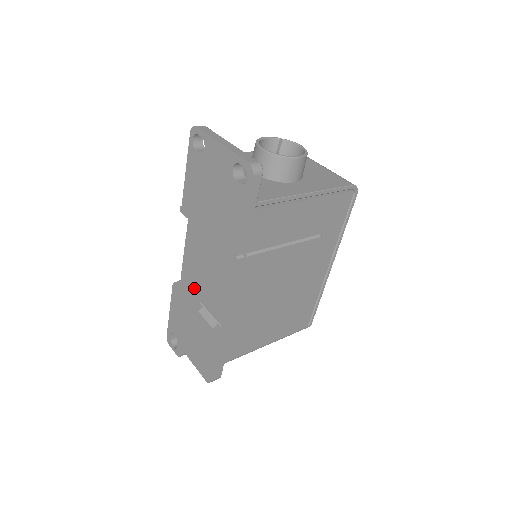
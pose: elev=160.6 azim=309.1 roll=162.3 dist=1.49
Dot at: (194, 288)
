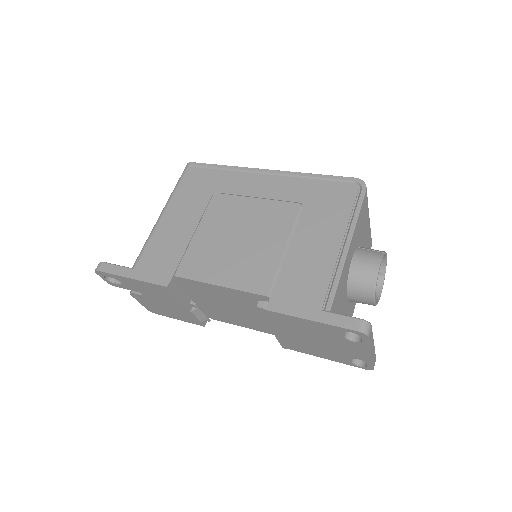
Dot at: (191, 291)
